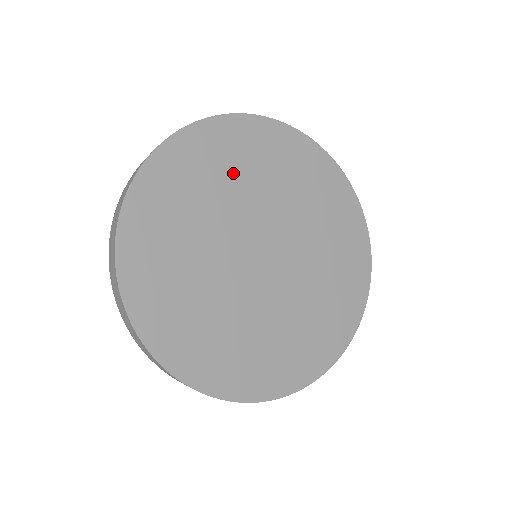
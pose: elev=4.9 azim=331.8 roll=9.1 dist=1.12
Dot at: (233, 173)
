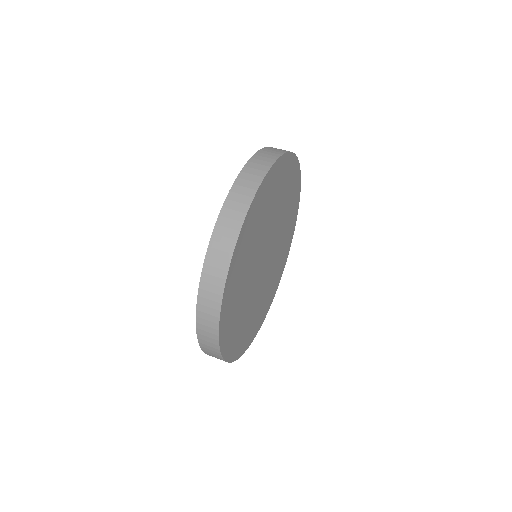
Dot at: (274, 201)
